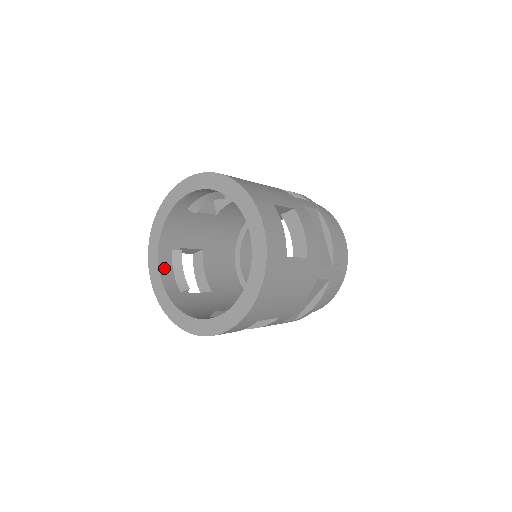
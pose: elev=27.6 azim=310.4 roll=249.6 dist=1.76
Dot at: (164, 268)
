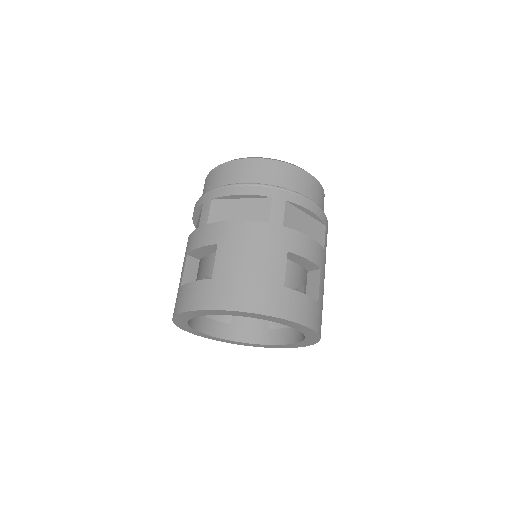
Dot at: (208, 329)
